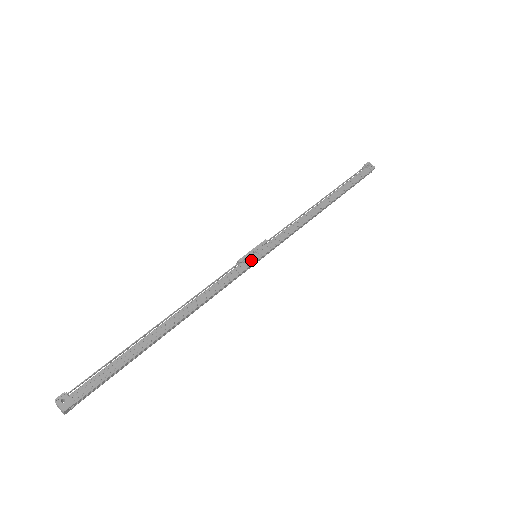
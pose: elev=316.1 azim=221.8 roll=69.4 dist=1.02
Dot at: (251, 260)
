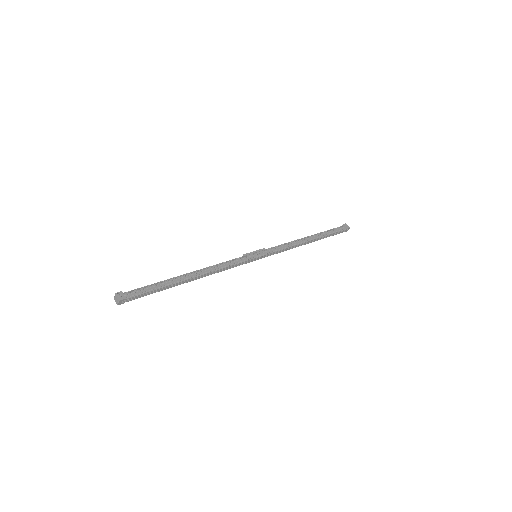
Dot at: (252, 256)
